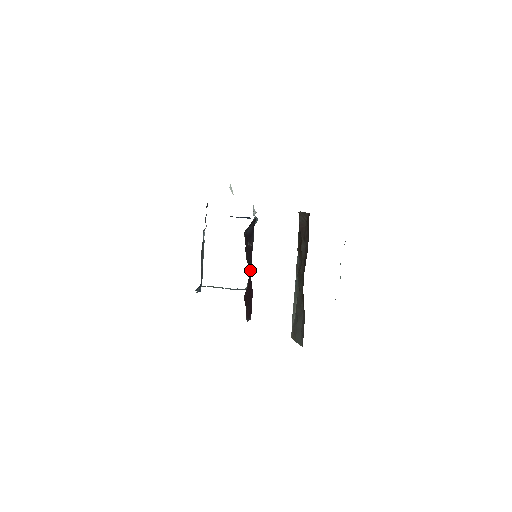
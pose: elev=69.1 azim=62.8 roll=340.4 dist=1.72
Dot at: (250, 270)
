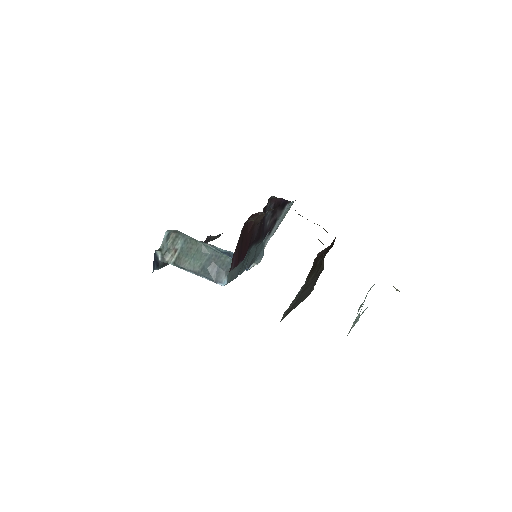
Dot at: (255, 234)
